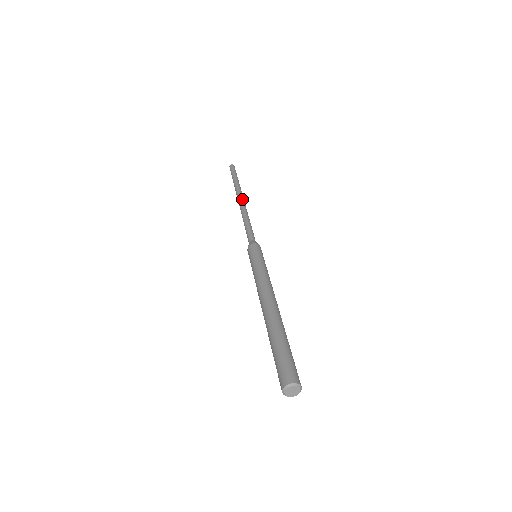
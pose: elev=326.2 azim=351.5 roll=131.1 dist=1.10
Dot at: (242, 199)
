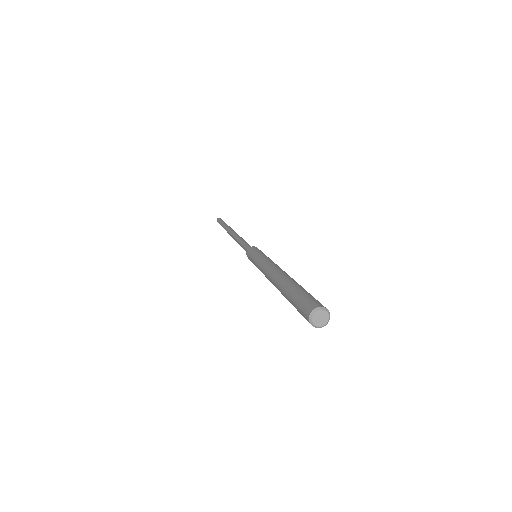
Dot at: (231, 232)
